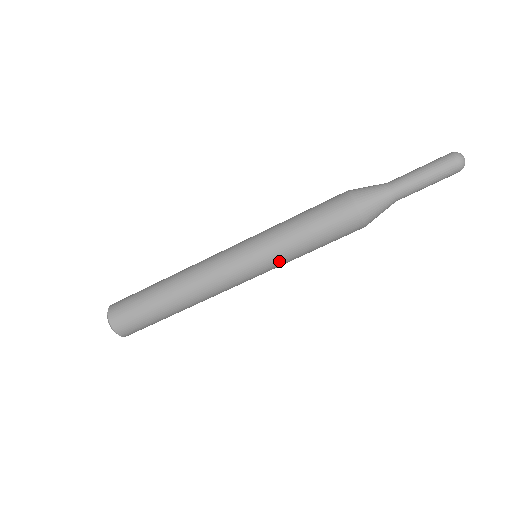
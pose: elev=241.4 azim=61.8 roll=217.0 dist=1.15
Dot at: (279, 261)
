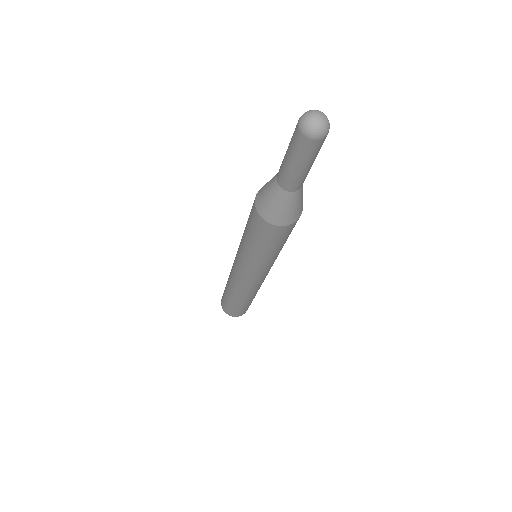
Dot at: (254, 265)
